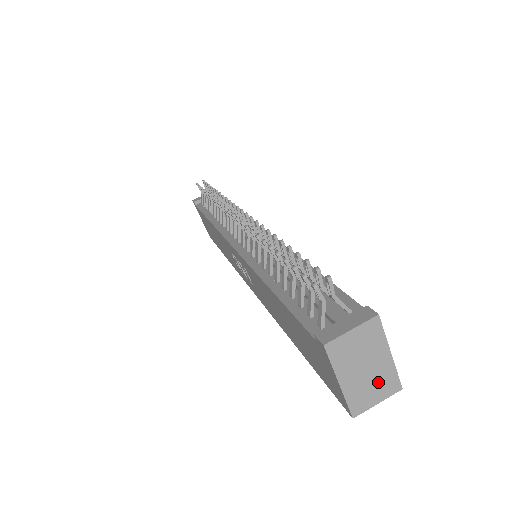
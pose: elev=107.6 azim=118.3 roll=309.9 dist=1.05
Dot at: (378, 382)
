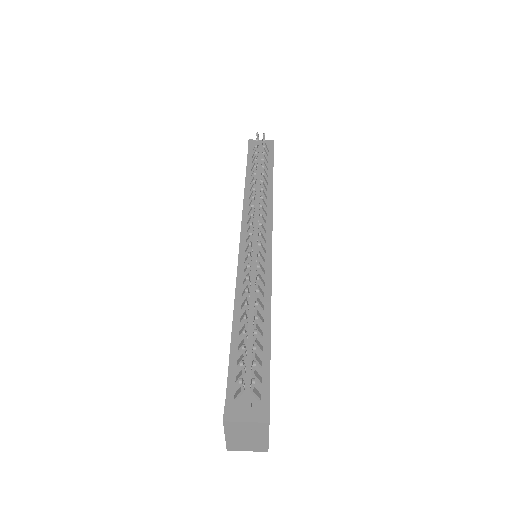
Dot at: (253, 444)
